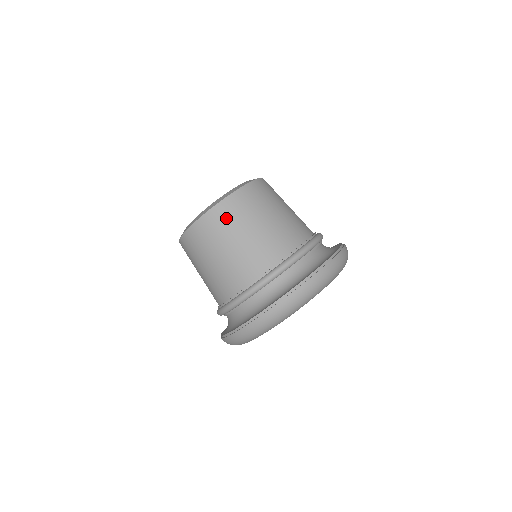
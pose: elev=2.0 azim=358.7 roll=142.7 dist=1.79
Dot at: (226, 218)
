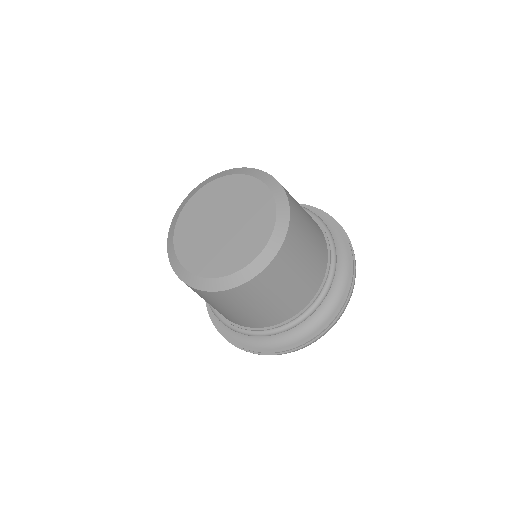
Dot at: (294, 247)
